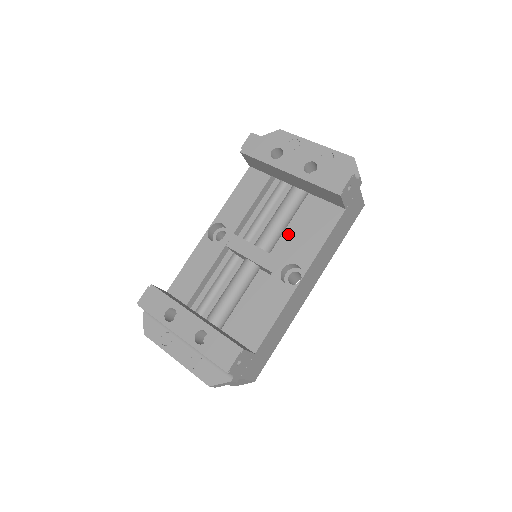
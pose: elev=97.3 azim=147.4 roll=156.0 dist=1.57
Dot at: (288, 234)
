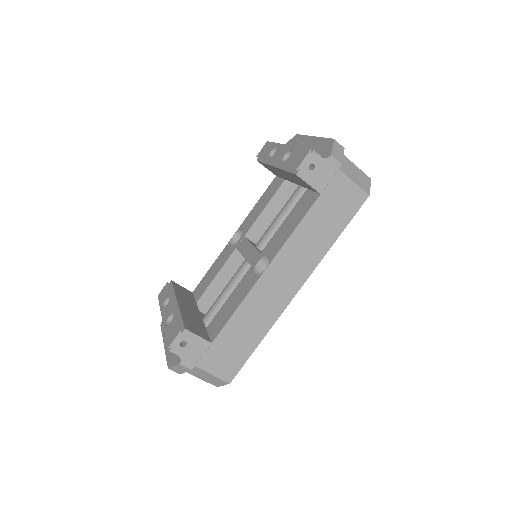
Dot at: occluded
